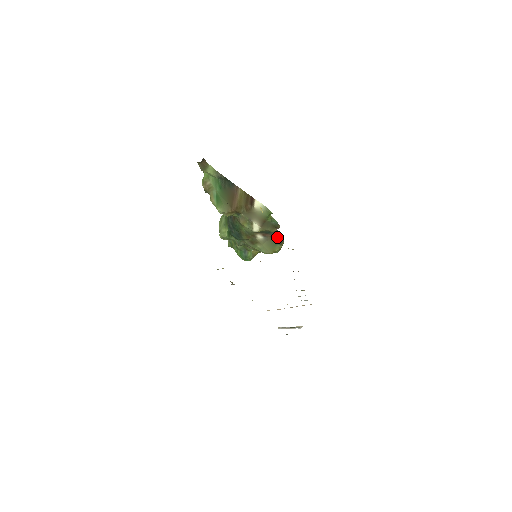
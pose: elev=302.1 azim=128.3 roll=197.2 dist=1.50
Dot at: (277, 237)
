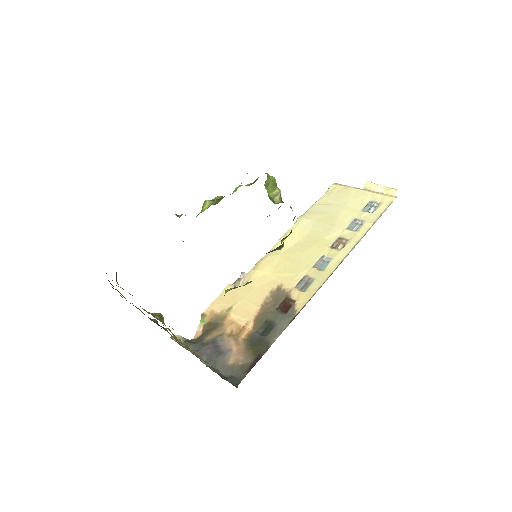
Dot at: (268, 252)
